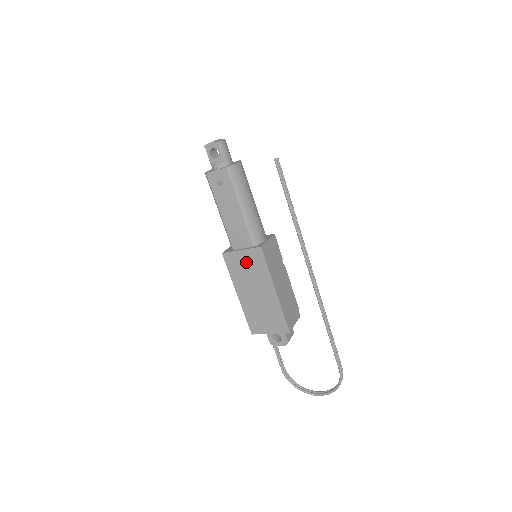
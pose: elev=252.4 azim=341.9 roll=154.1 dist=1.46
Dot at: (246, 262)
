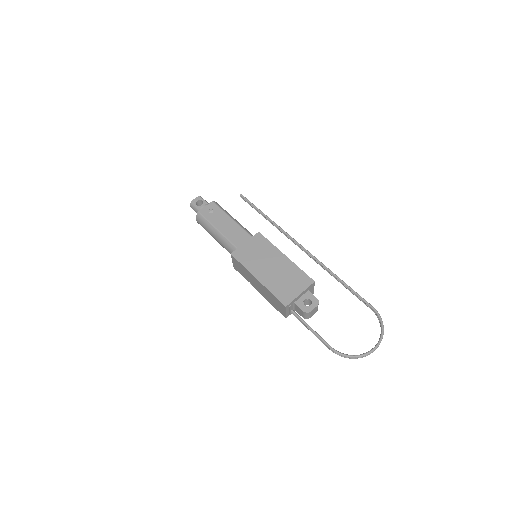
Dot at: (253, 249)
